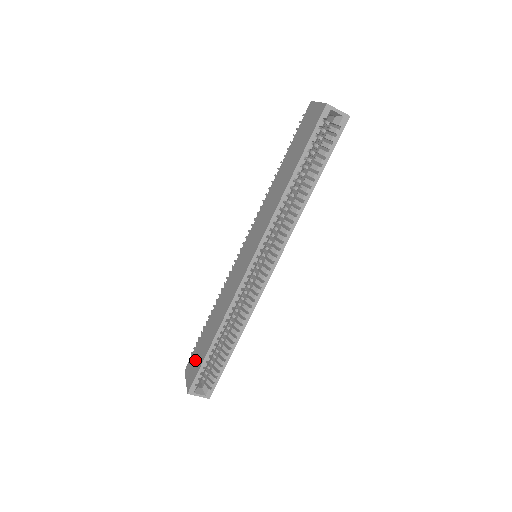
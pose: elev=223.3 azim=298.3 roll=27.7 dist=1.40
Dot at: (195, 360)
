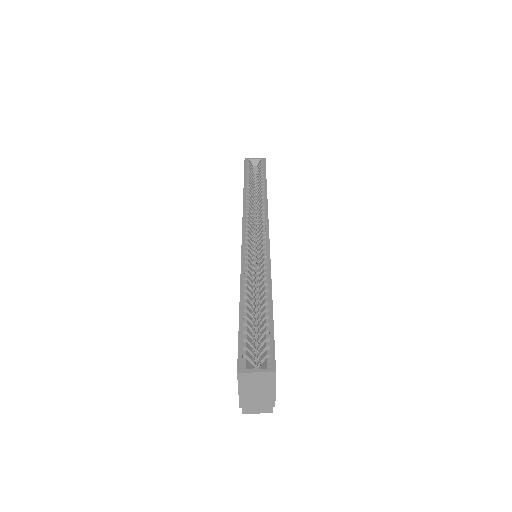
Dot at: occluded
